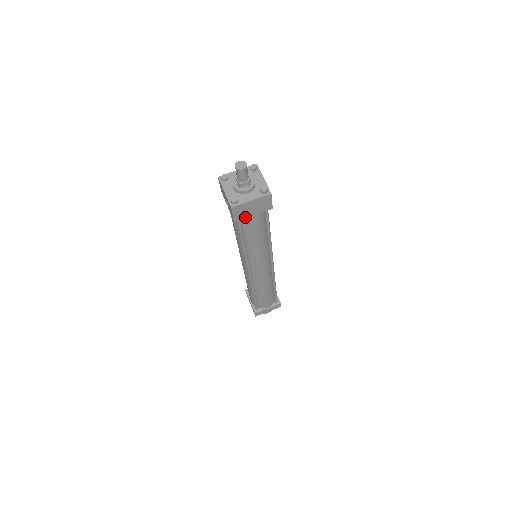
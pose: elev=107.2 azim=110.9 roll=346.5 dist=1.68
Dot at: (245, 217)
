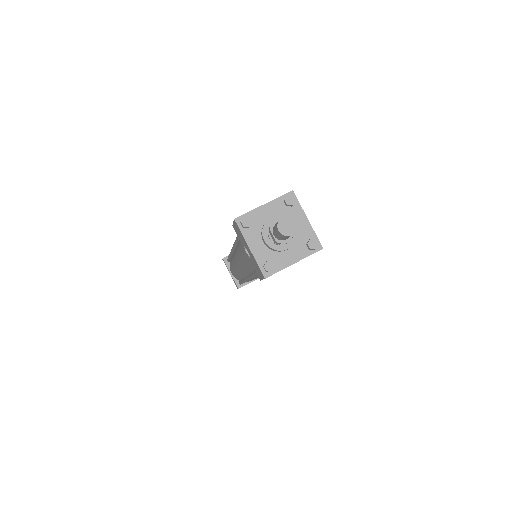
Dot at: occluded
